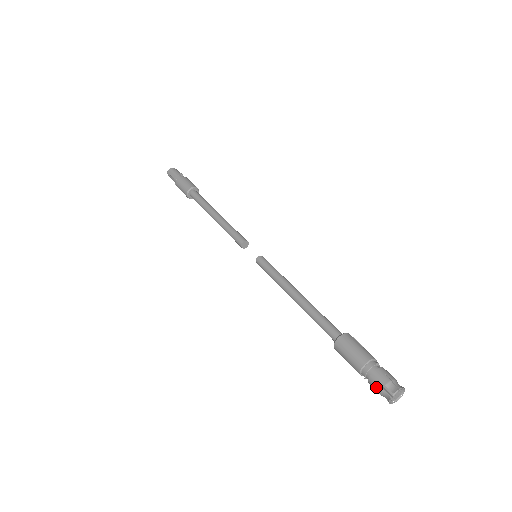
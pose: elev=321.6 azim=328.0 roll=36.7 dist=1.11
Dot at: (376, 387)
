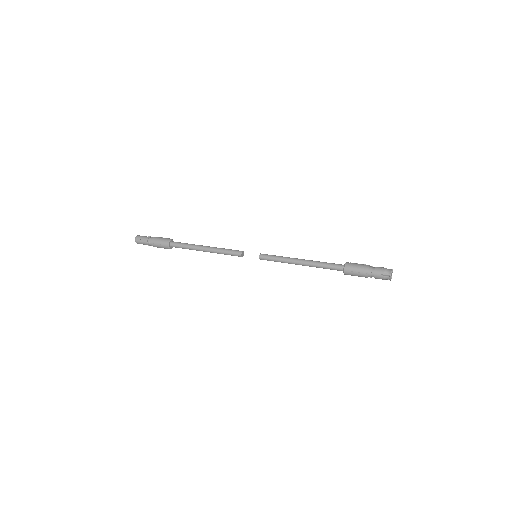
Dot at: (380, 277)
